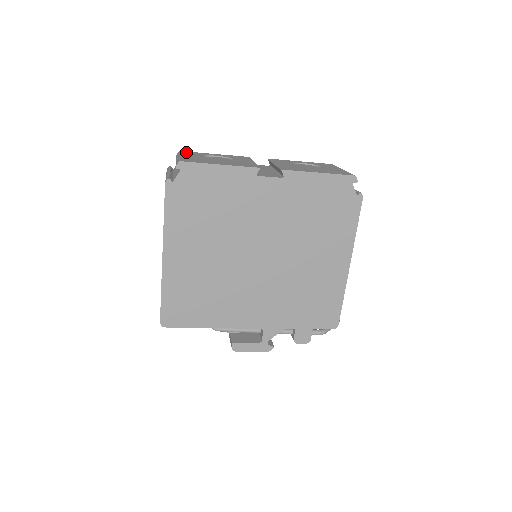
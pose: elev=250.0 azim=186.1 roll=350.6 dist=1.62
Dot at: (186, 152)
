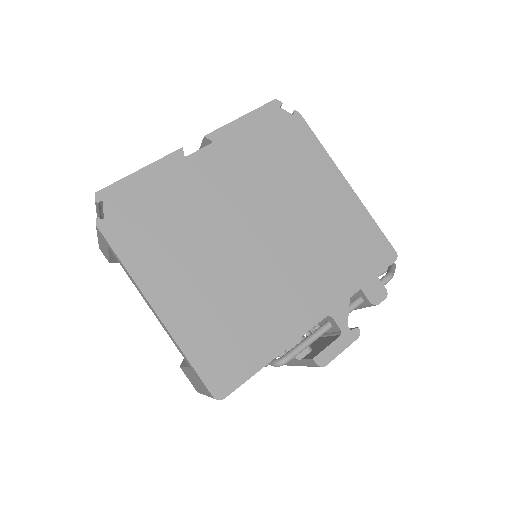
Dot at: occluded
